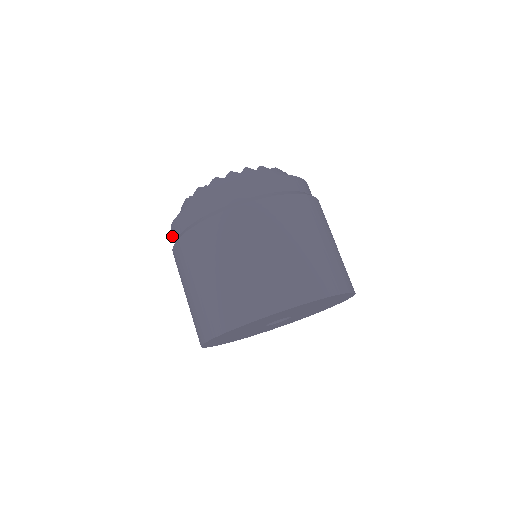
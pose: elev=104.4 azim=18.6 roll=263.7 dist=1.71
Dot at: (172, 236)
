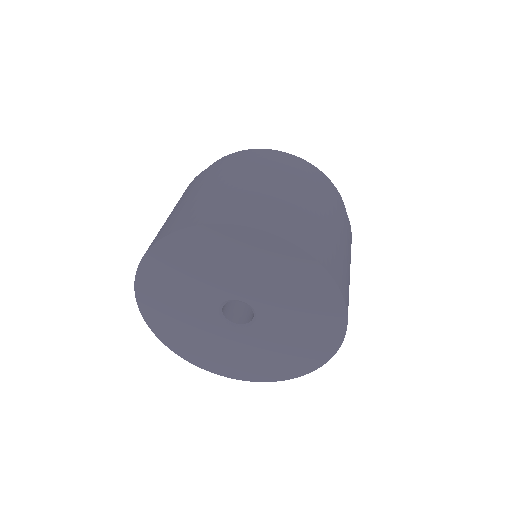
Dot at: occluded
